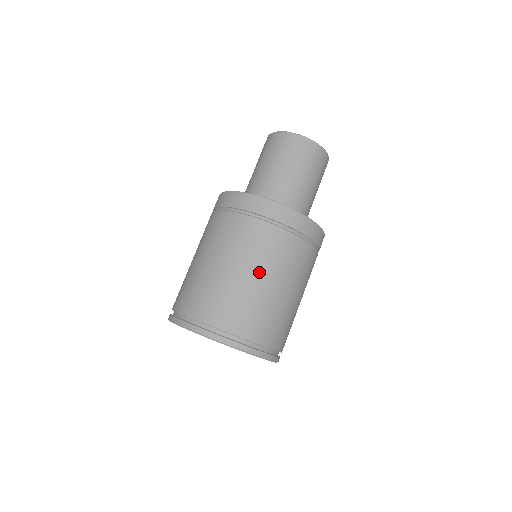
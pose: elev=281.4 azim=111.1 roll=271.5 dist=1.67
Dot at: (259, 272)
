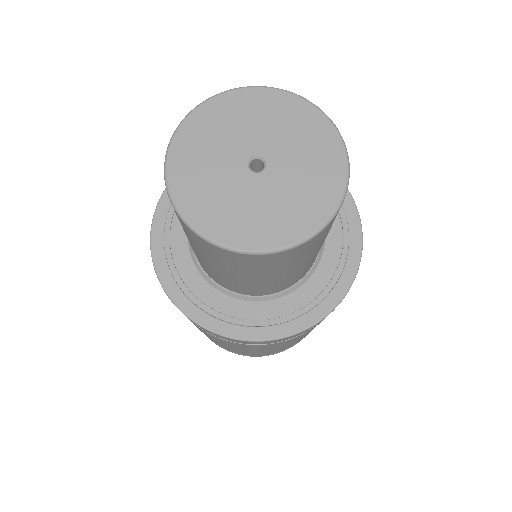
Dot at: occluded
